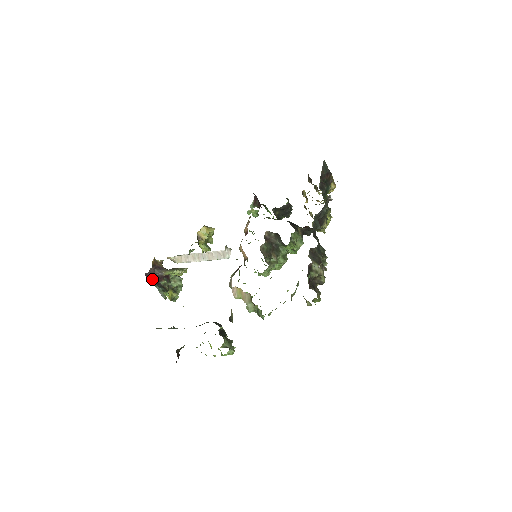
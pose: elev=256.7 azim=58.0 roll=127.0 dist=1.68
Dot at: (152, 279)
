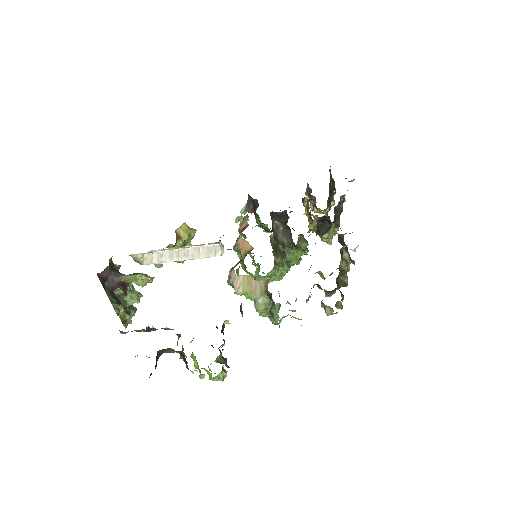
Dot at: (105, 284)
